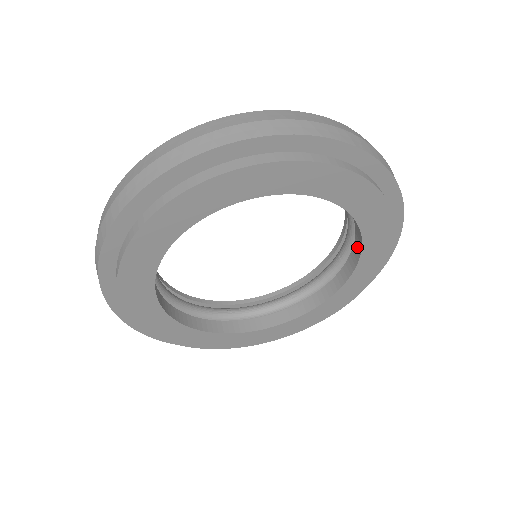
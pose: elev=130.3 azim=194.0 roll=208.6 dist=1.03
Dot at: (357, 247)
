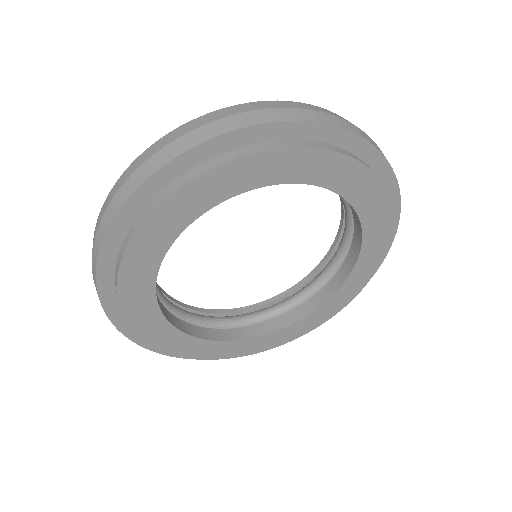
Dot at: (319, 298)
